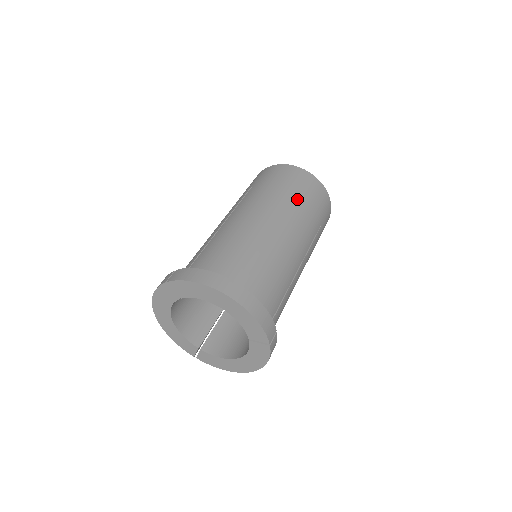
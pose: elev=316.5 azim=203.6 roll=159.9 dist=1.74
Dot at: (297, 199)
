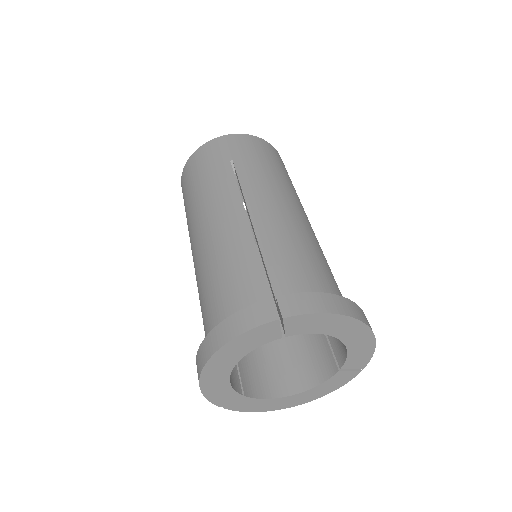
Dot at: (292, 185)
